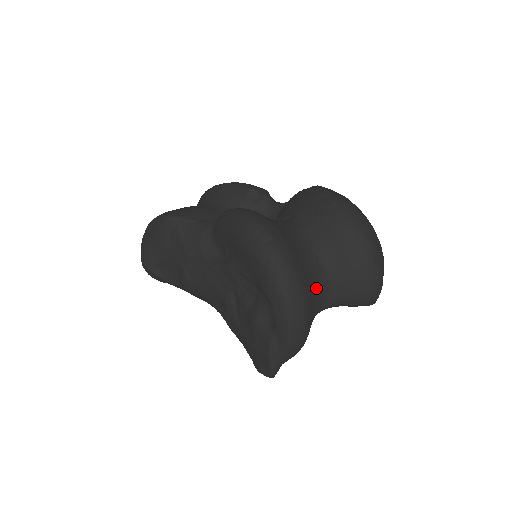
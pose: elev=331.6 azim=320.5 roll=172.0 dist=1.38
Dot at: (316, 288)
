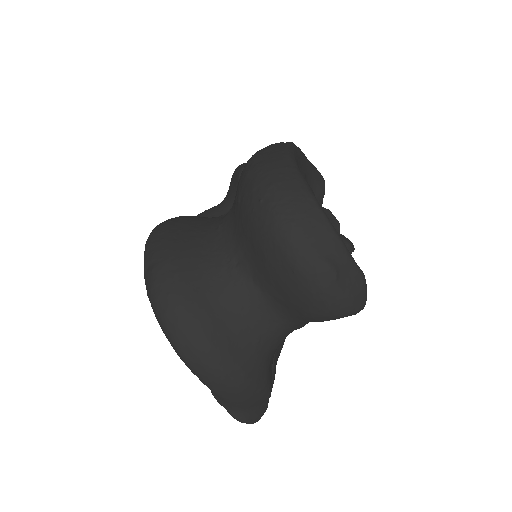
Dot at: (238, 310)
